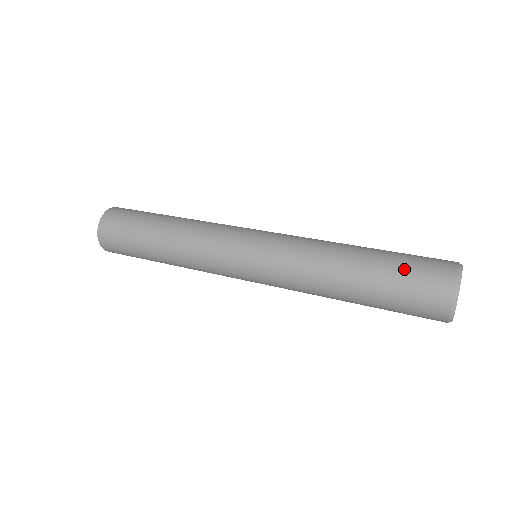
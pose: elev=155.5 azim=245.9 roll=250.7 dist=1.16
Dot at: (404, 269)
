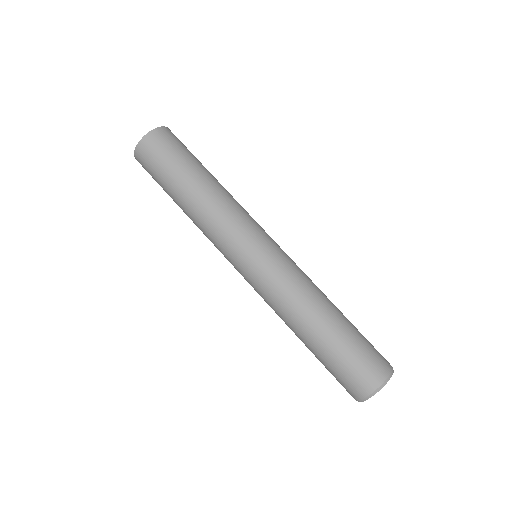
Dot at: (355, 350)
